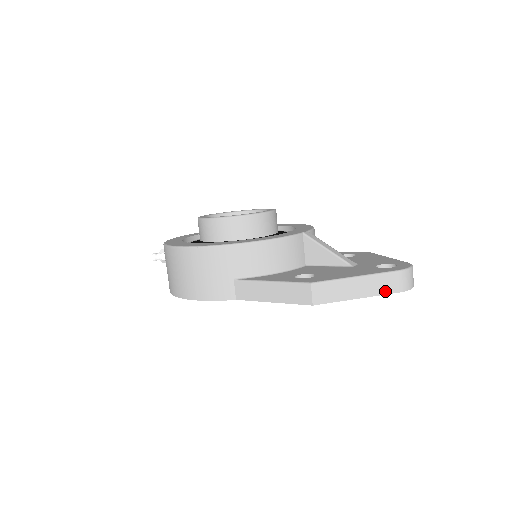
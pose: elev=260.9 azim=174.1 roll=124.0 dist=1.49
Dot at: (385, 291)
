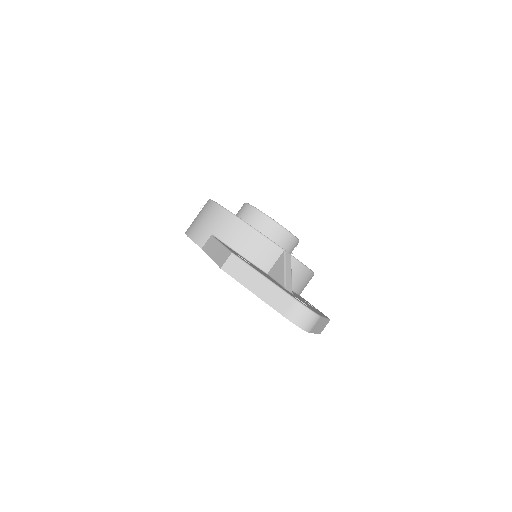
Dot at: (274, 305)
